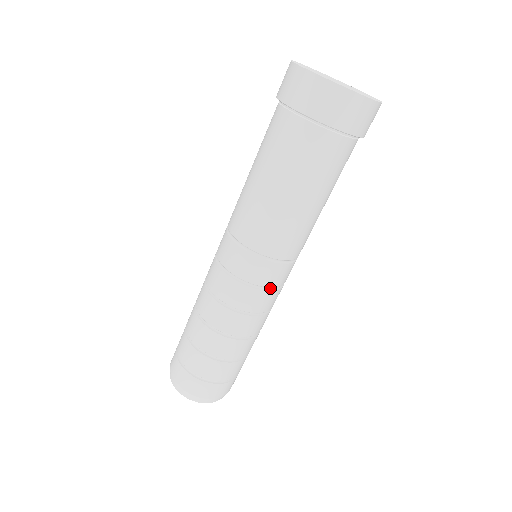
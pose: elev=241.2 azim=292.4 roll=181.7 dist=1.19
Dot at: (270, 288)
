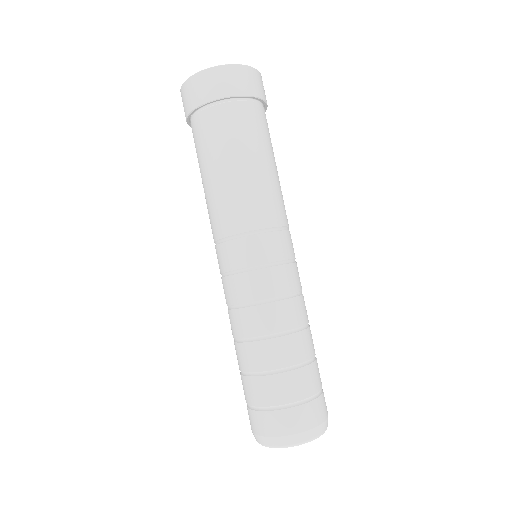
Dot at: (279, 263)
